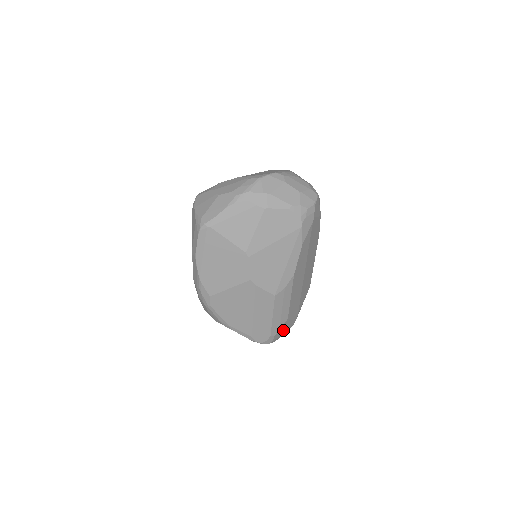
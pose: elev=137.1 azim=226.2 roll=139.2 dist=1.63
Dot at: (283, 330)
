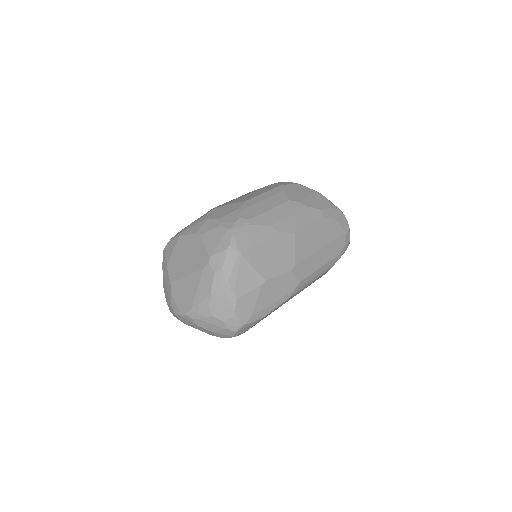
Dot at: occluded
